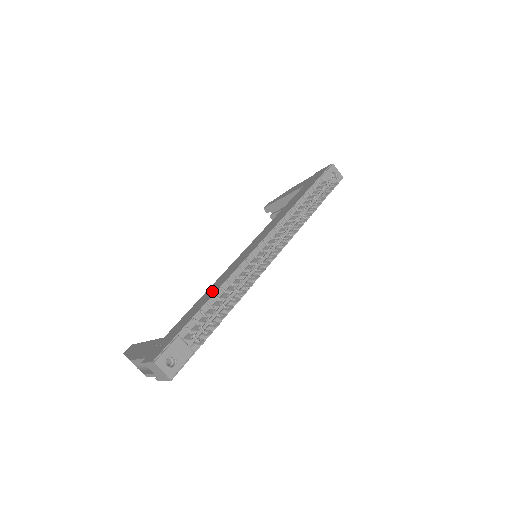
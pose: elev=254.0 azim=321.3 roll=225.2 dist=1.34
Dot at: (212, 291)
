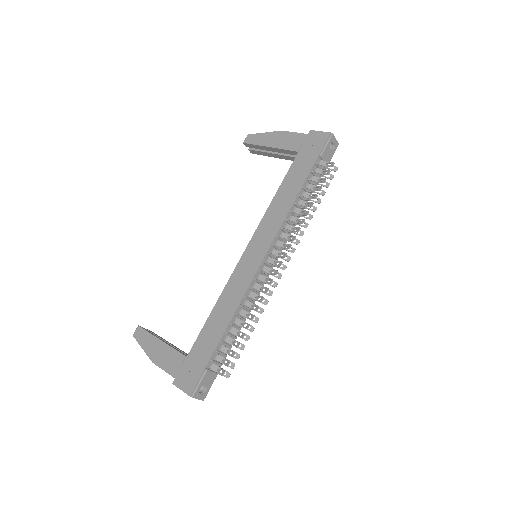
Dot at: (225, 313)
